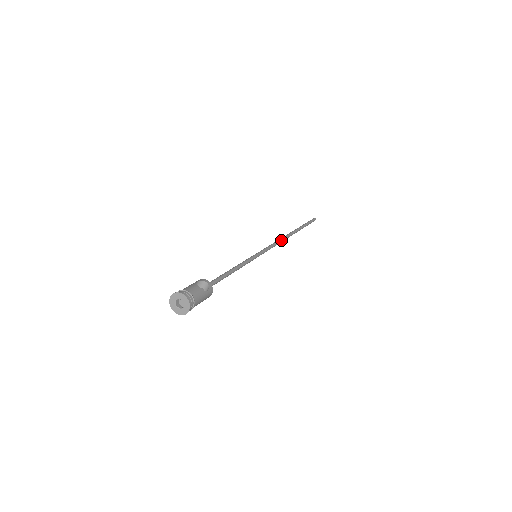
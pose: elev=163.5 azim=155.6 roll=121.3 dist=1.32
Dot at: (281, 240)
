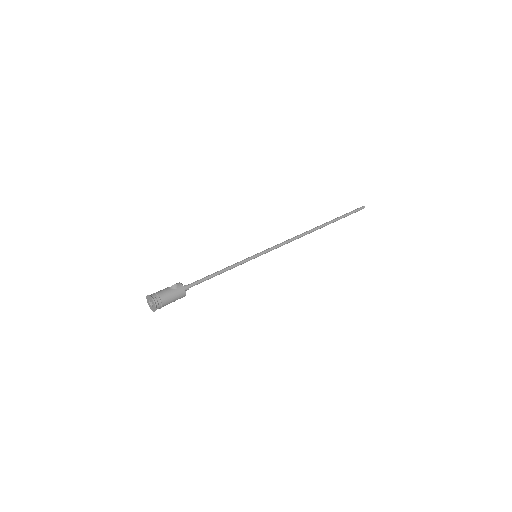
Dot at: (296, 236)
